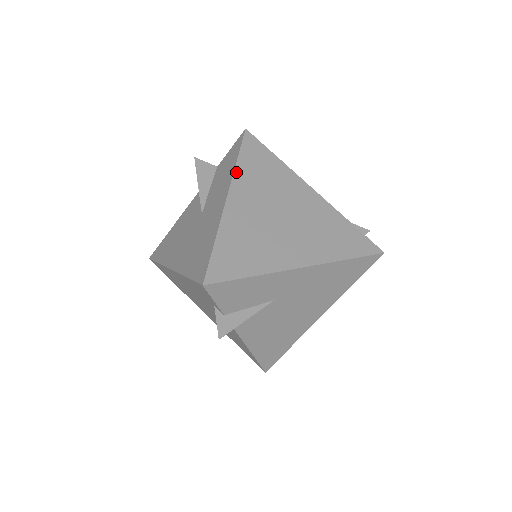
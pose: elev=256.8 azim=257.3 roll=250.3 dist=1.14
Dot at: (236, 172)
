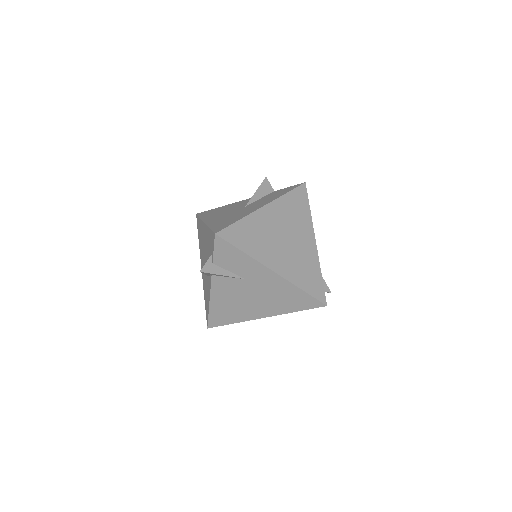
Dot at: (280, 198)
